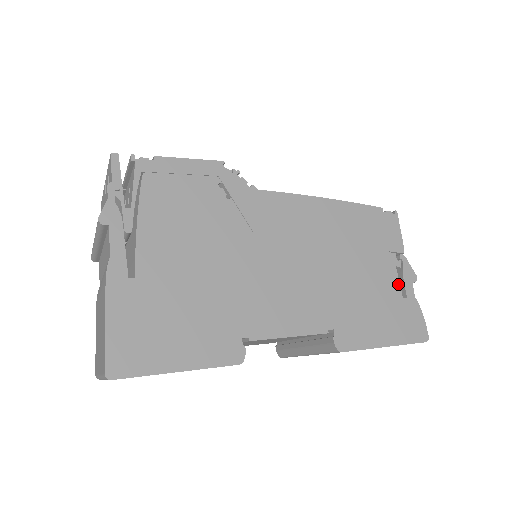
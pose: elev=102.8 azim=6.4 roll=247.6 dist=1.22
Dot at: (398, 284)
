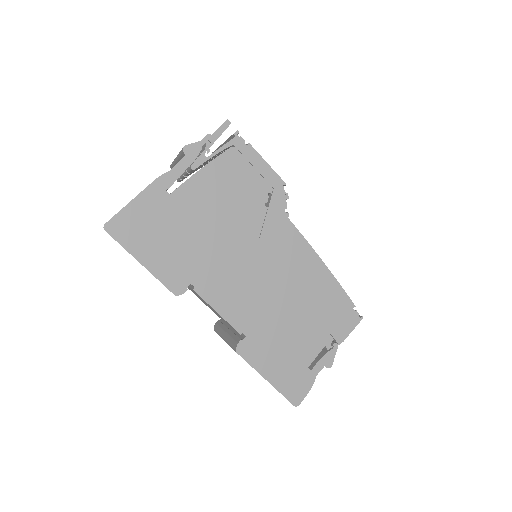
Dot at: (315, 357)
